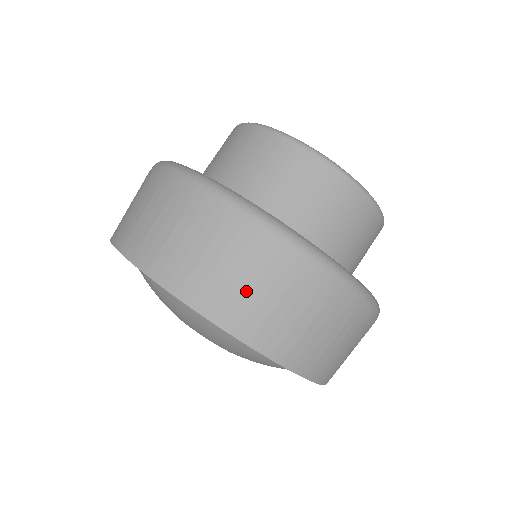
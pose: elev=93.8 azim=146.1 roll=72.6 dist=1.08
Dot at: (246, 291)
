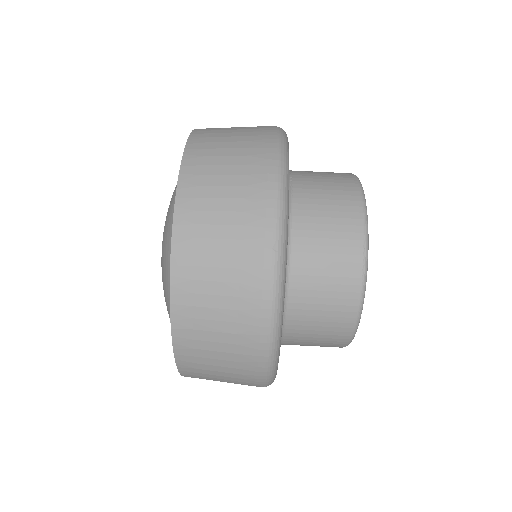
Dot at: (212, 264)
